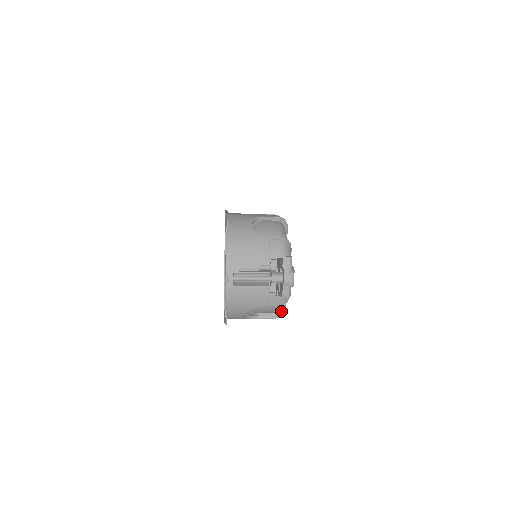
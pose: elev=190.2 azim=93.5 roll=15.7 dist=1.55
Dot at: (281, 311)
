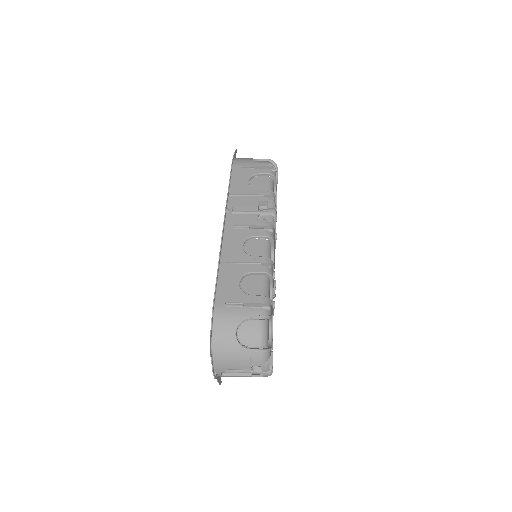
Dot at: occluded
